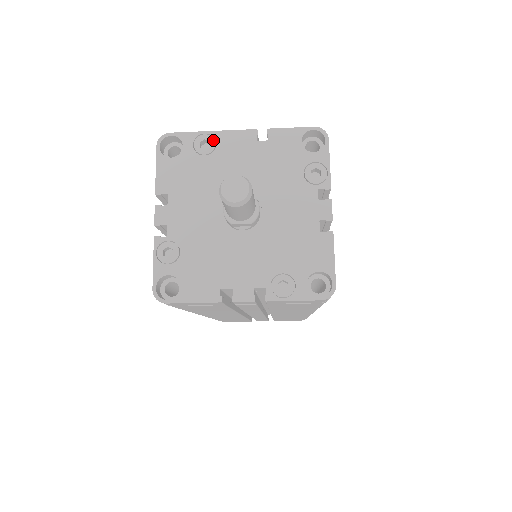
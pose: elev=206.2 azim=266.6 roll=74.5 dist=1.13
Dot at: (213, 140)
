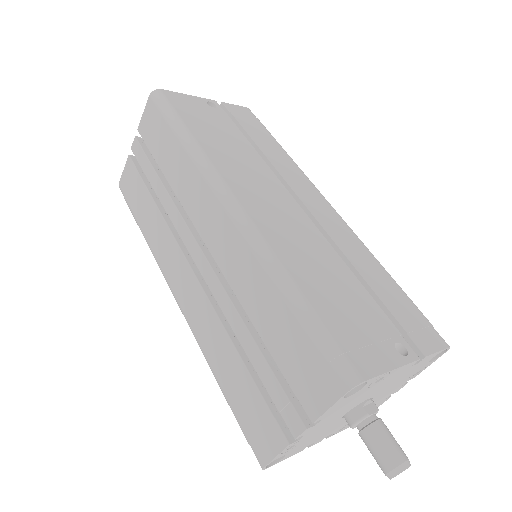
Dot at: (388, 375)
